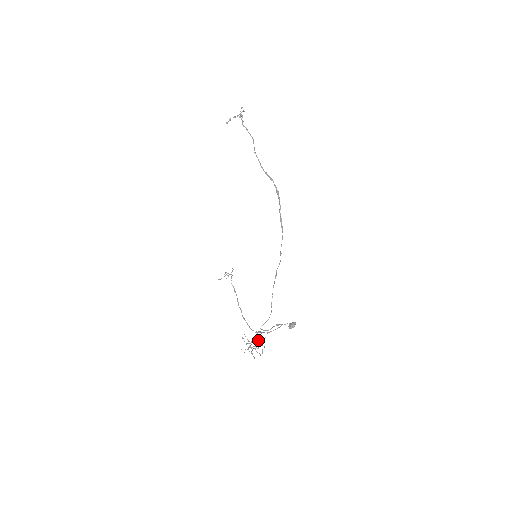
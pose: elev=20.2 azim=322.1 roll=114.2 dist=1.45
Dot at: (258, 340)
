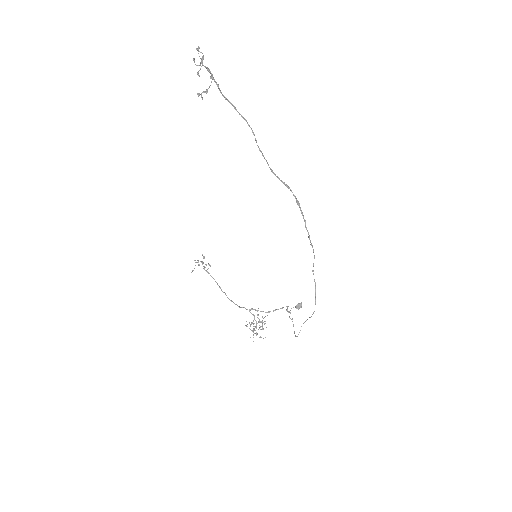
Dot at: (254, 317)
